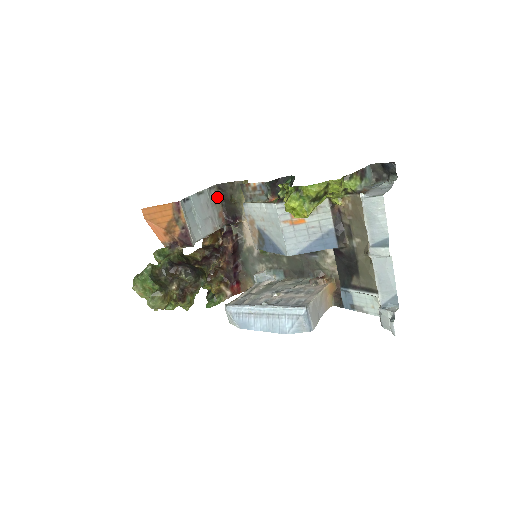
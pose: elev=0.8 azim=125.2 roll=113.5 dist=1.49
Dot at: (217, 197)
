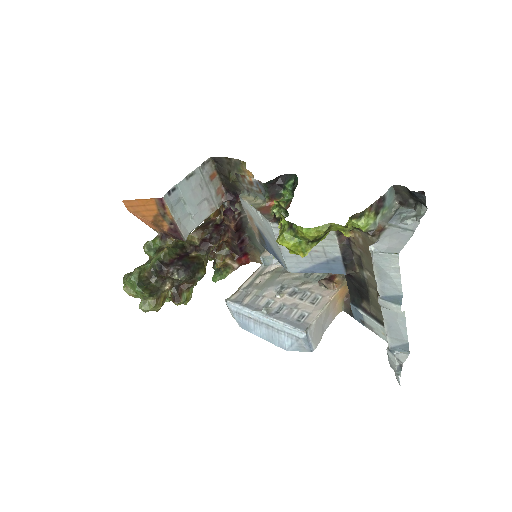
Dot at: (213, 171)
